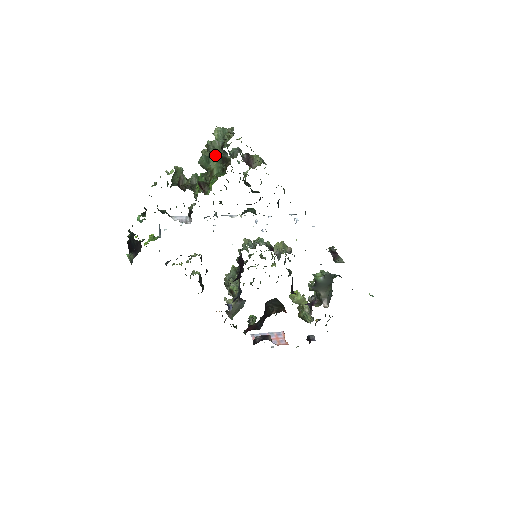
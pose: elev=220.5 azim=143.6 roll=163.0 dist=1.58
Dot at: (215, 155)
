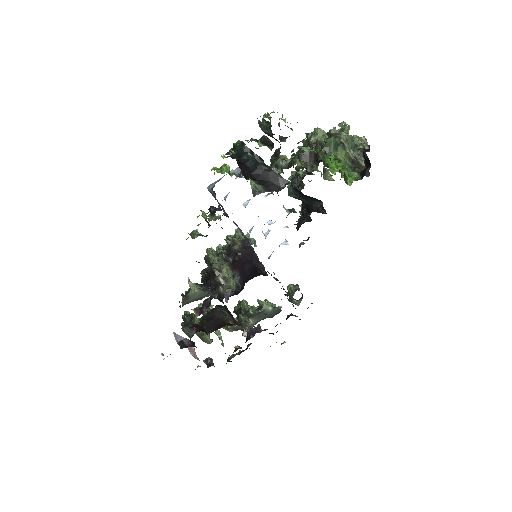
Dot at: (345, 148)
